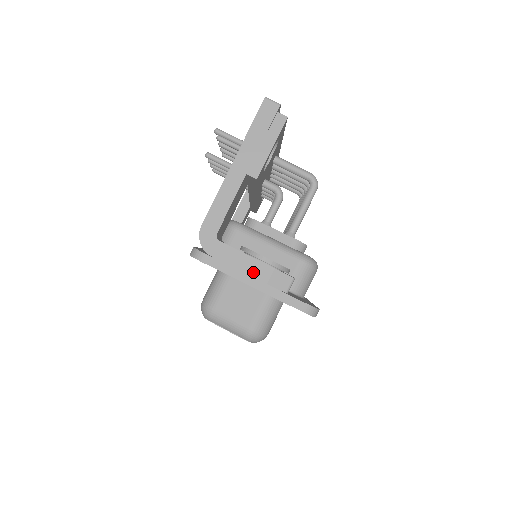
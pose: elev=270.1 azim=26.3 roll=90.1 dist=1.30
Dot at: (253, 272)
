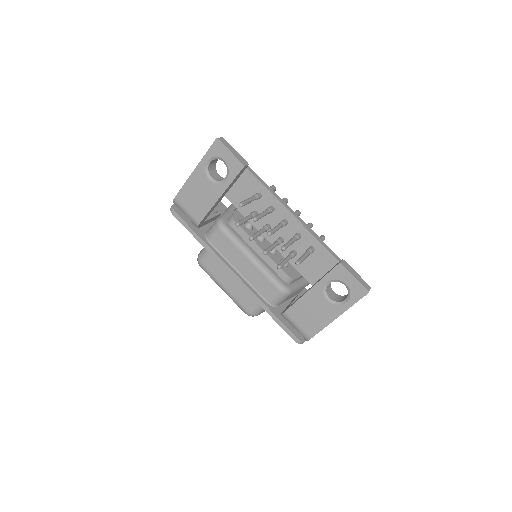
Dot at: occluded
